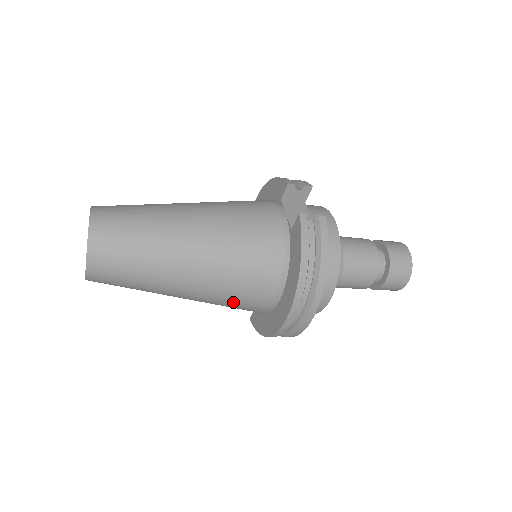
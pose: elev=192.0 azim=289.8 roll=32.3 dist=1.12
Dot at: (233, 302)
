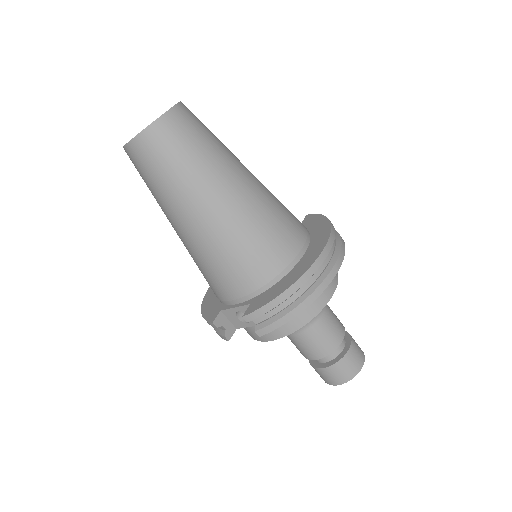
Dot at: (269, 229)
